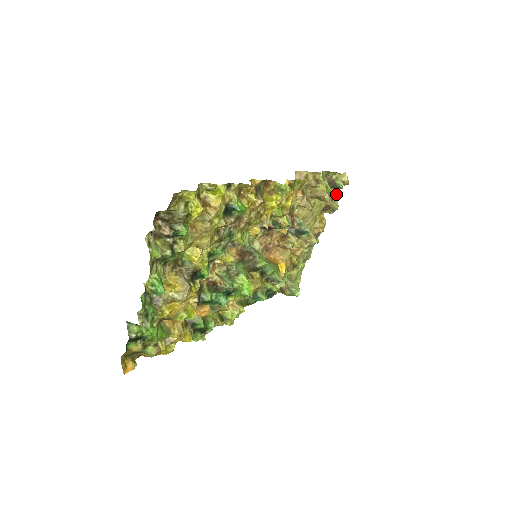
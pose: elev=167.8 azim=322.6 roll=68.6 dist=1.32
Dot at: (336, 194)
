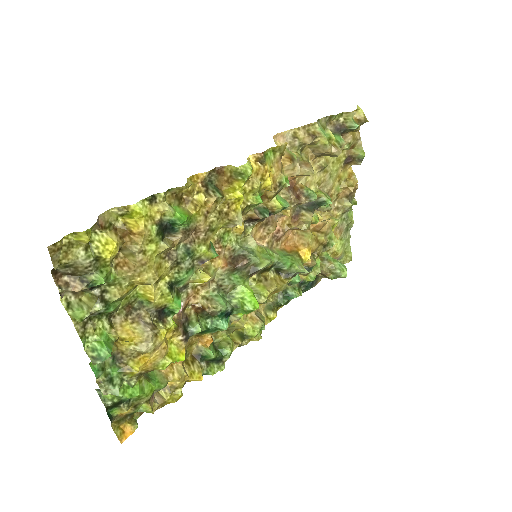
Dot at: (355, 139)
